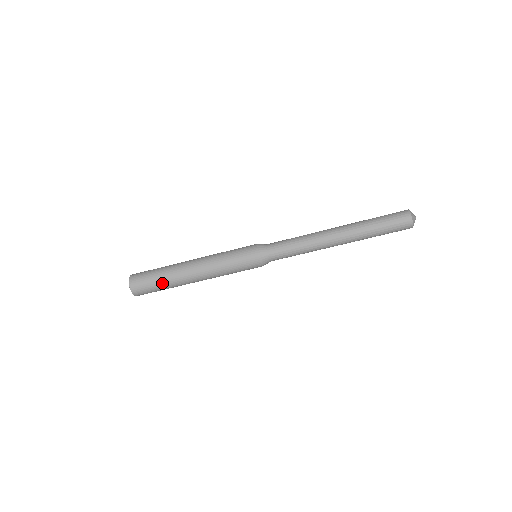
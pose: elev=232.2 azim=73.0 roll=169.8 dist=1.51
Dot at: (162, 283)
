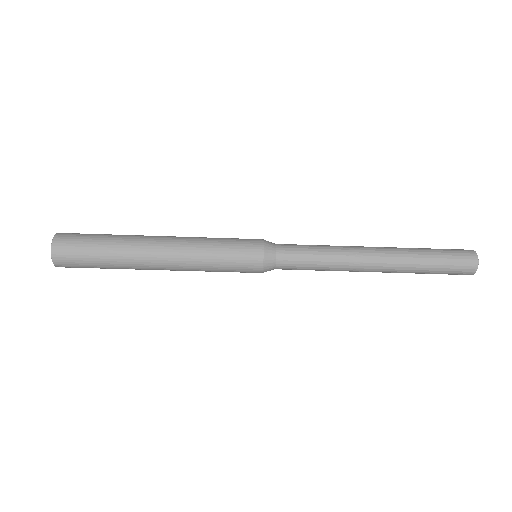
Dot at: occluded
